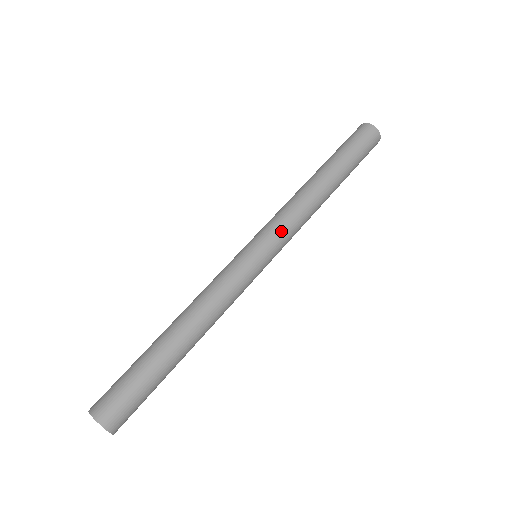
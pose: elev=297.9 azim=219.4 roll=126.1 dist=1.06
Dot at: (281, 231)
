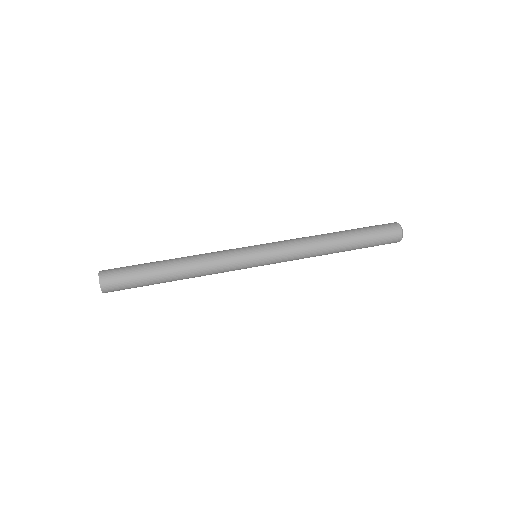
Dot at: (281, 250)
